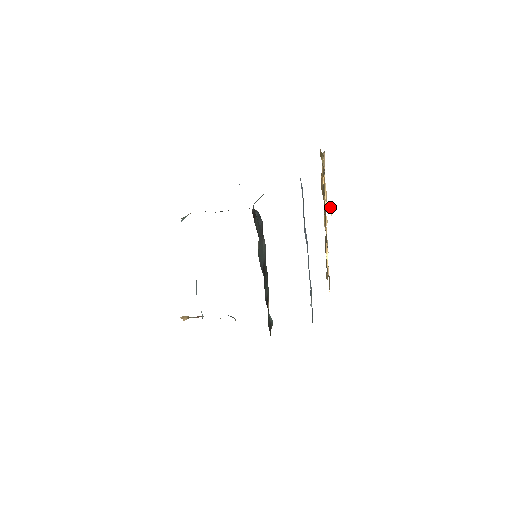
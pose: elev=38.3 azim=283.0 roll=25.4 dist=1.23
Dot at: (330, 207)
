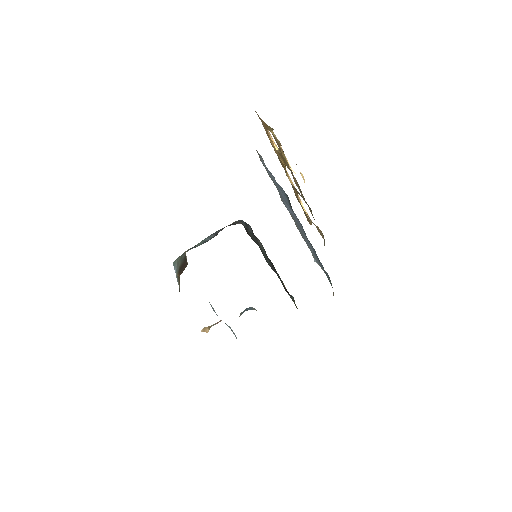
Dot at: occluded
